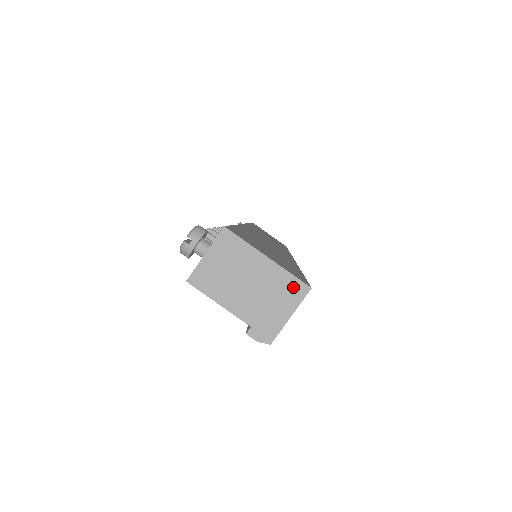
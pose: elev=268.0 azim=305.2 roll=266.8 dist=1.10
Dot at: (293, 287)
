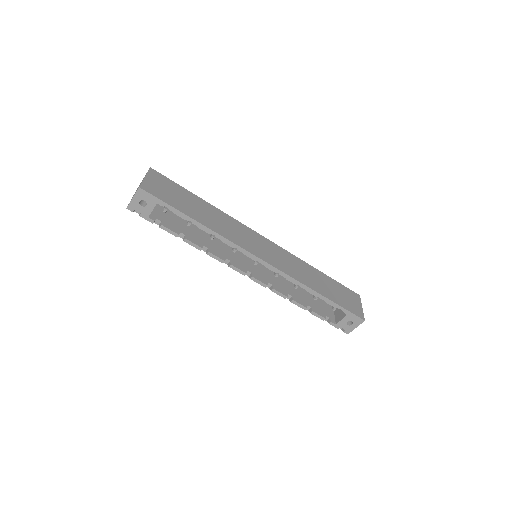
Dot at: occluded
